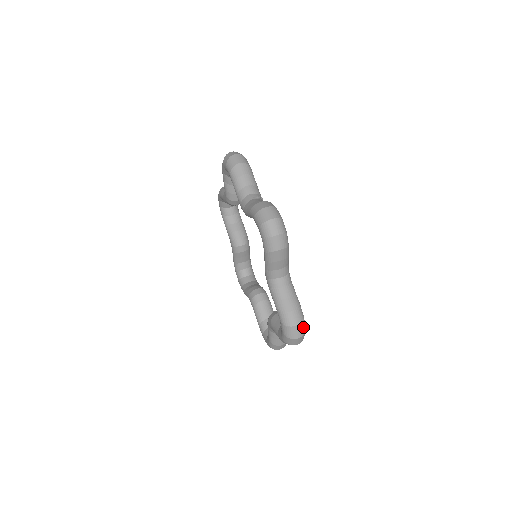
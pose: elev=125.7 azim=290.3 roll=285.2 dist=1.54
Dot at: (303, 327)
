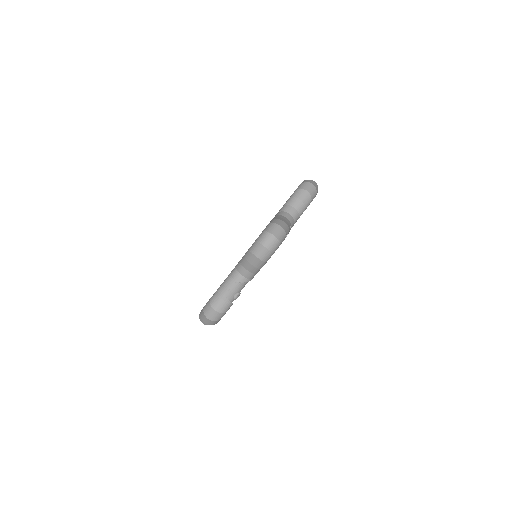
Dot at: occluded
